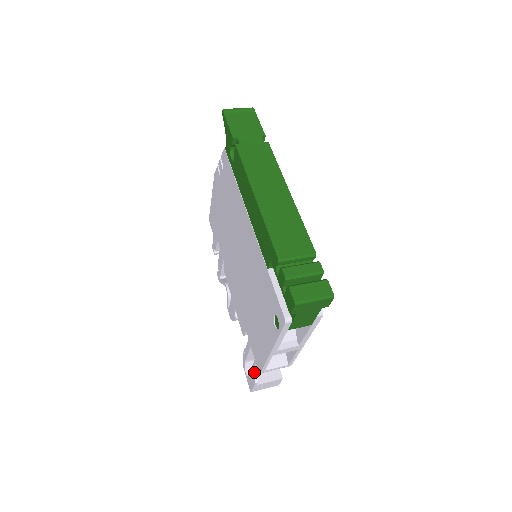
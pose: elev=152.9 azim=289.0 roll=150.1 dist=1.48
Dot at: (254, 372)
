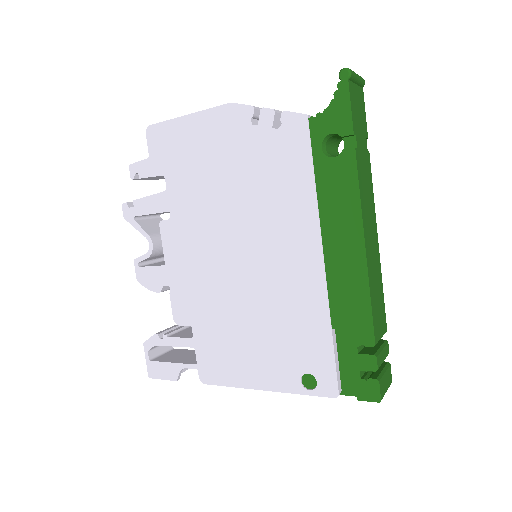
Dot at: (181, 370)
